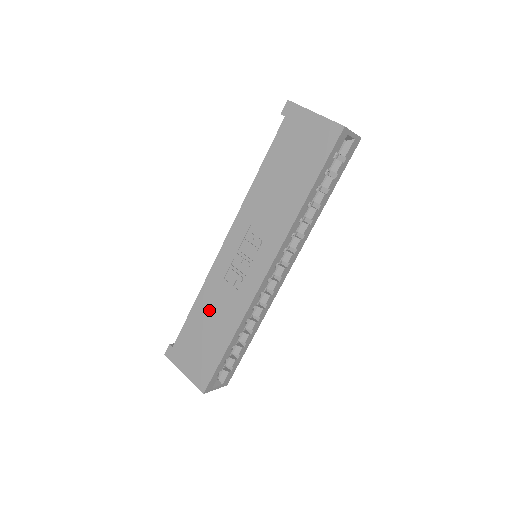
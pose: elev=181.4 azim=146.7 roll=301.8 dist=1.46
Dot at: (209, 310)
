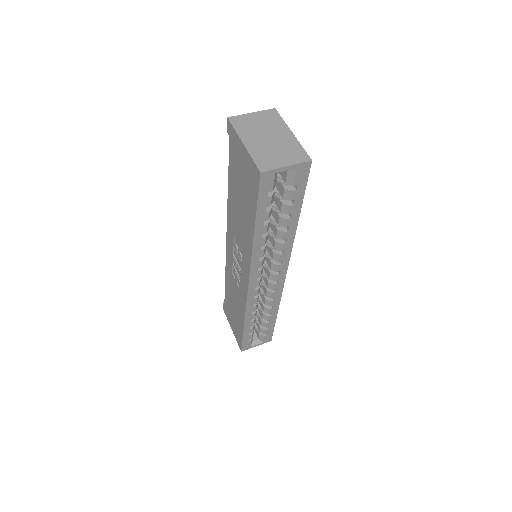
Dot at: (231, 293)
